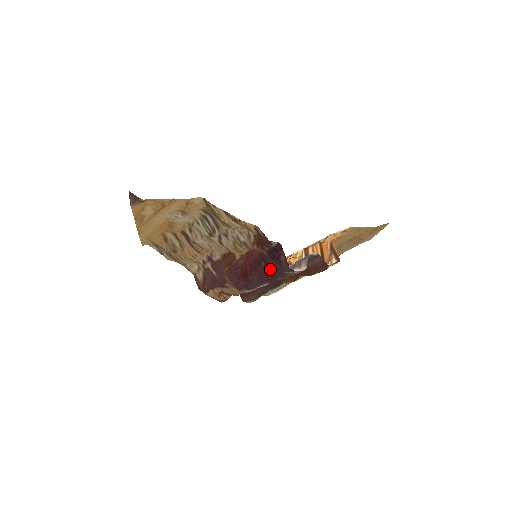
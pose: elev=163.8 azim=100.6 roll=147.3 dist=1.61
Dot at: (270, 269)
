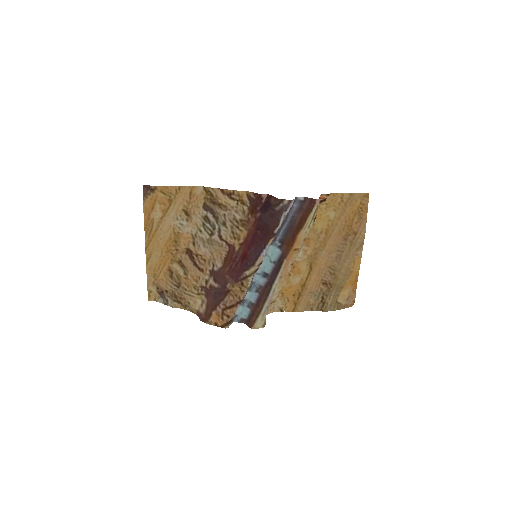
Dot at: (265, 230)
